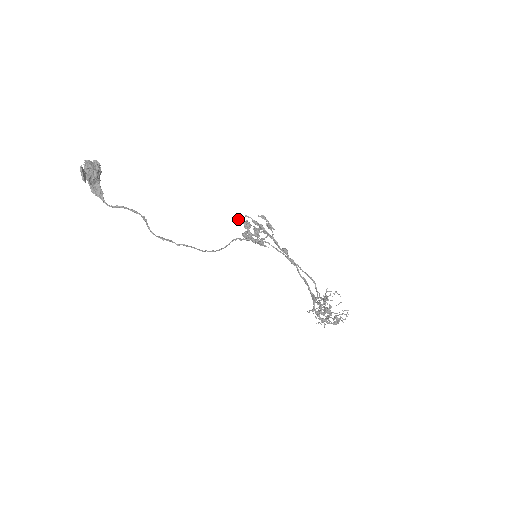
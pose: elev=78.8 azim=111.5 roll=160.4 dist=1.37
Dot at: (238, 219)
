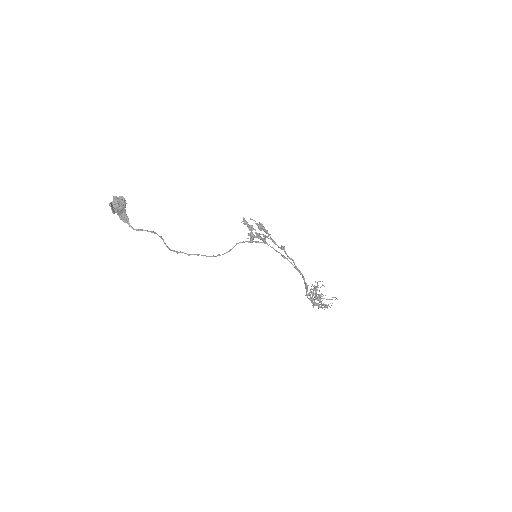
Dot at: (243, 223)
